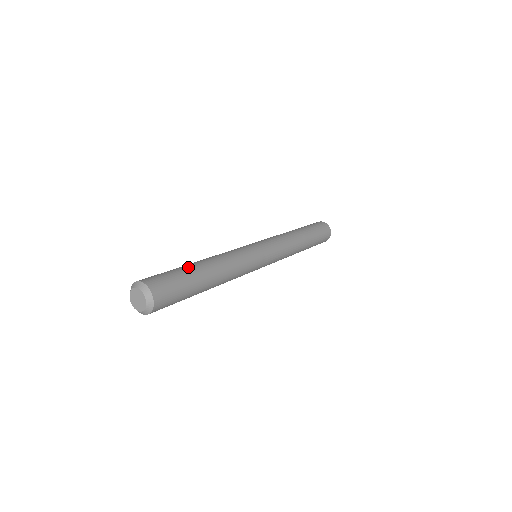
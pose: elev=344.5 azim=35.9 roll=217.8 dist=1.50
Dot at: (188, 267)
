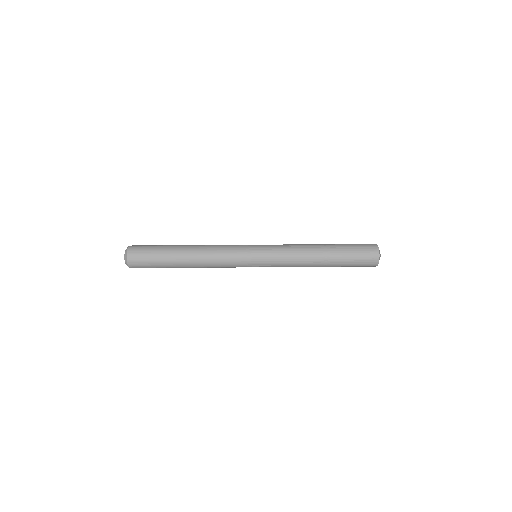
Dot at: (170, 245)
